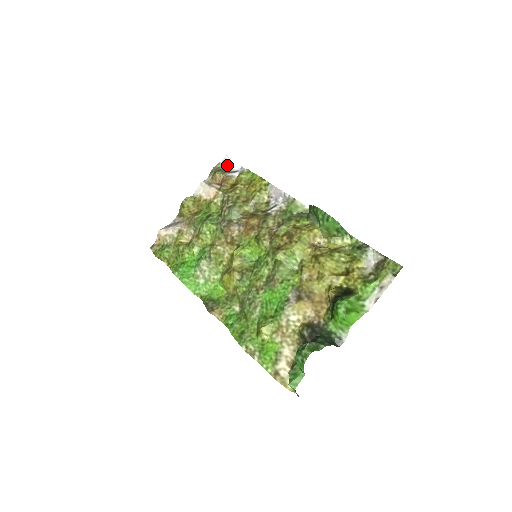
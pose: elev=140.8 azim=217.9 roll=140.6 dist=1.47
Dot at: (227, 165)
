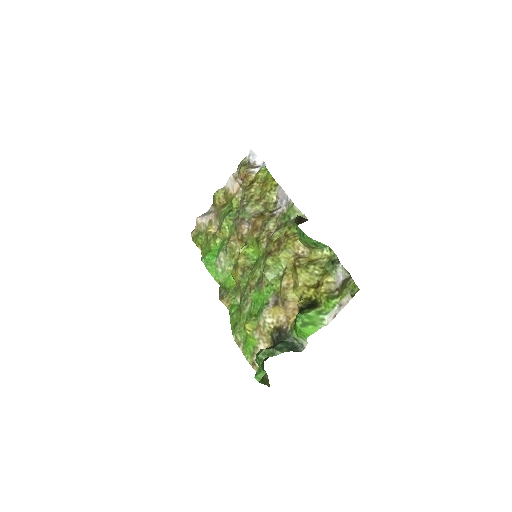
Dot at: (252, 160)
